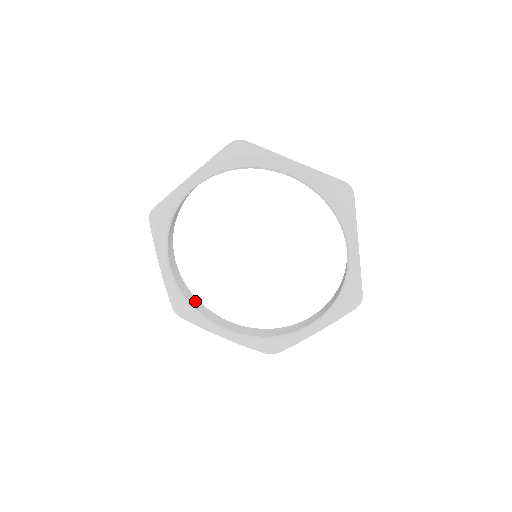
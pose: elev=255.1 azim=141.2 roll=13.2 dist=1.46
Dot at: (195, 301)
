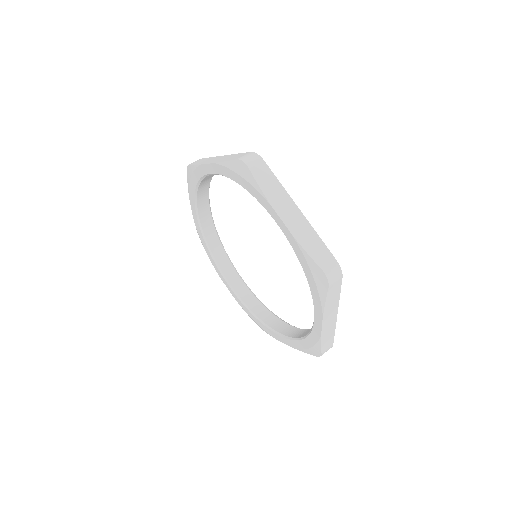
Dot at: (218, 247)
